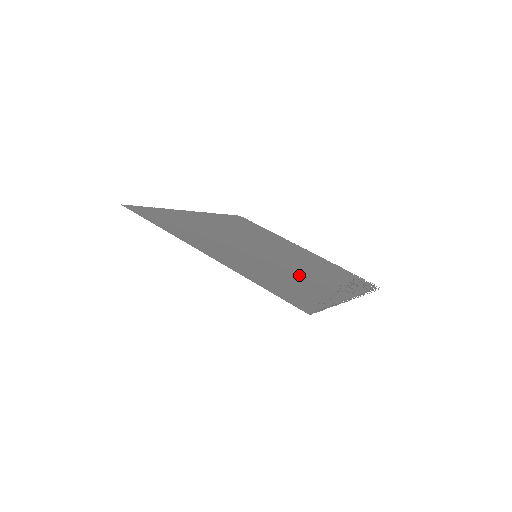
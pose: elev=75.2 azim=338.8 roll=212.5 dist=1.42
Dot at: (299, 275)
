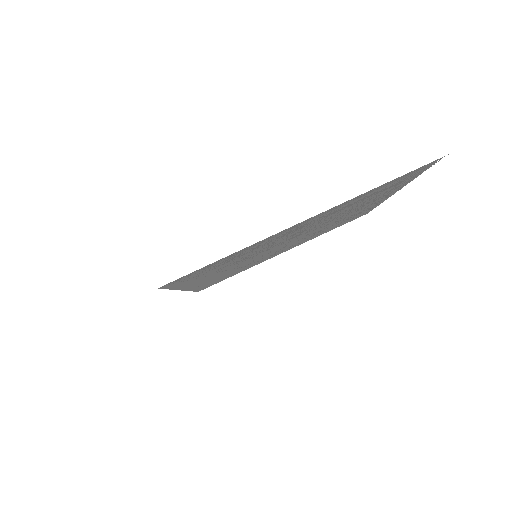
Dot at: (272, 243)
